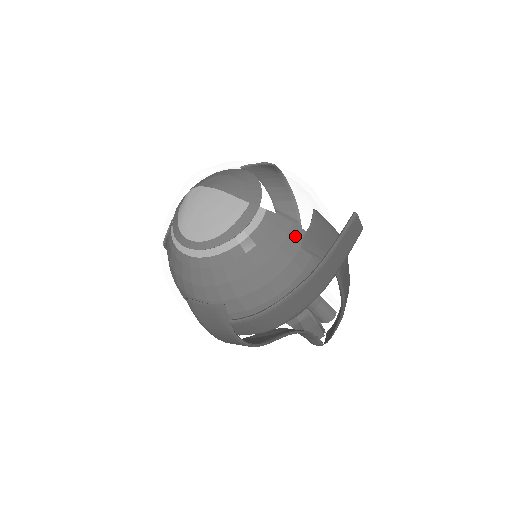
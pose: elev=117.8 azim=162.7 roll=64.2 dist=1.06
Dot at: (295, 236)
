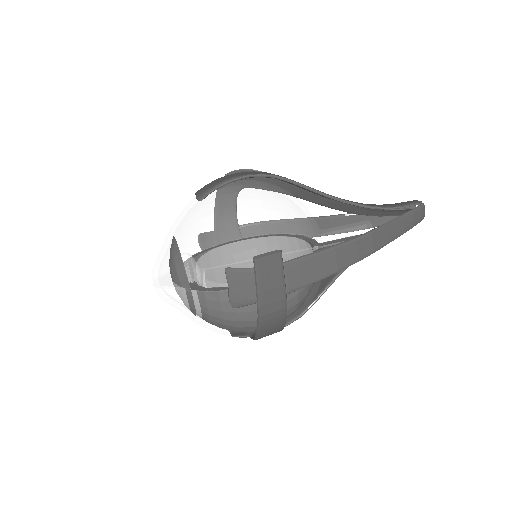
Dot at: (223, 304)
